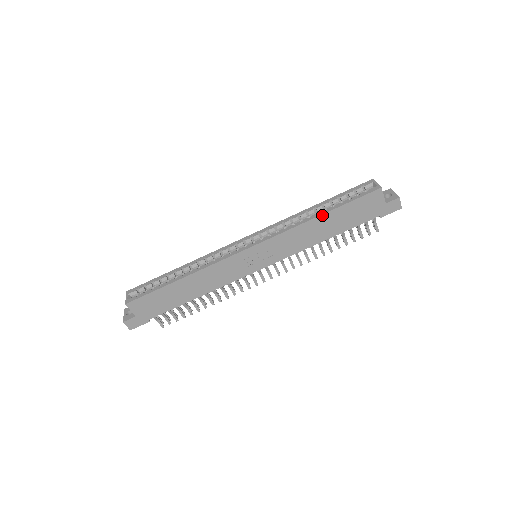
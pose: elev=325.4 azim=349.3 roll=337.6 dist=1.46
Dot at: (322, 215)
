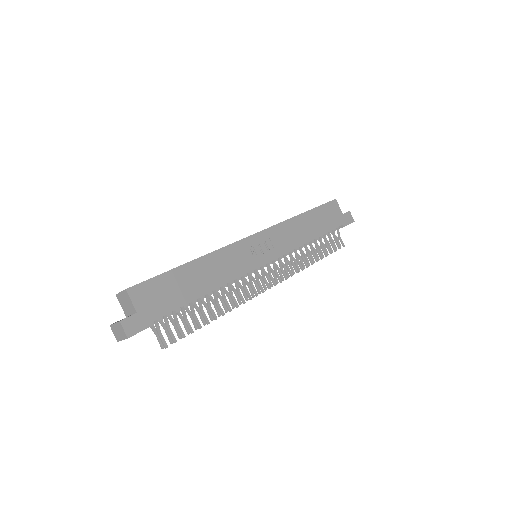
Dot at: (303, 214)
